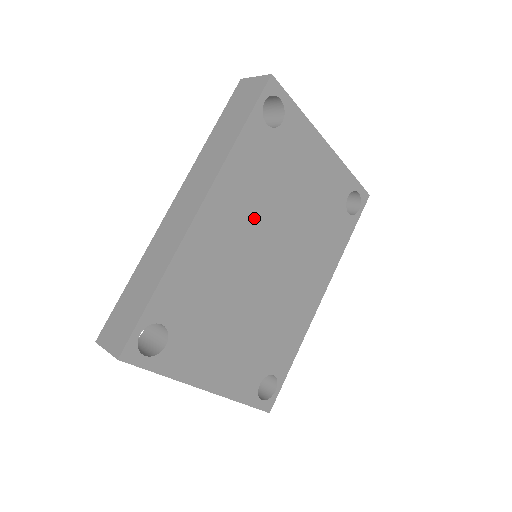
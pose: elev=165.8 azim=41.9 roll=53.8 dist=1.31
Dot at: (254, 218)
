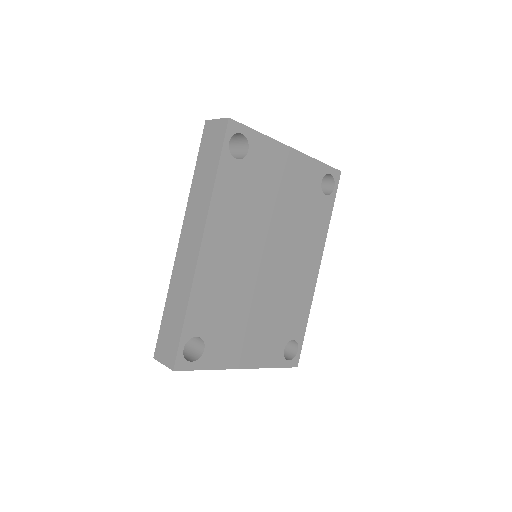
Dot at: (245, 234)
